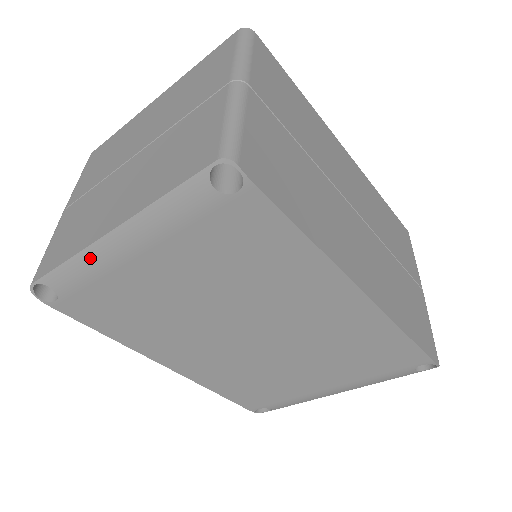
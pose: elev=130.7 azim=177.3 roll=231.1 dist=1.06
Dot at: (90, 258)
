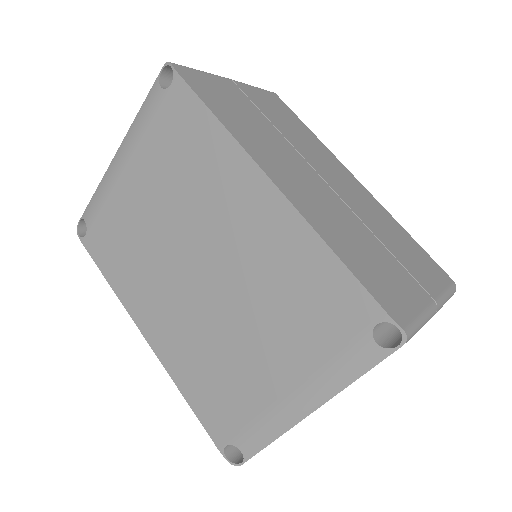
Dot at: (105, 181)
